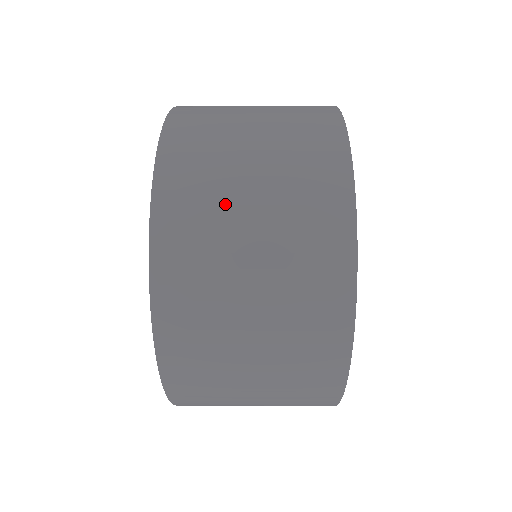
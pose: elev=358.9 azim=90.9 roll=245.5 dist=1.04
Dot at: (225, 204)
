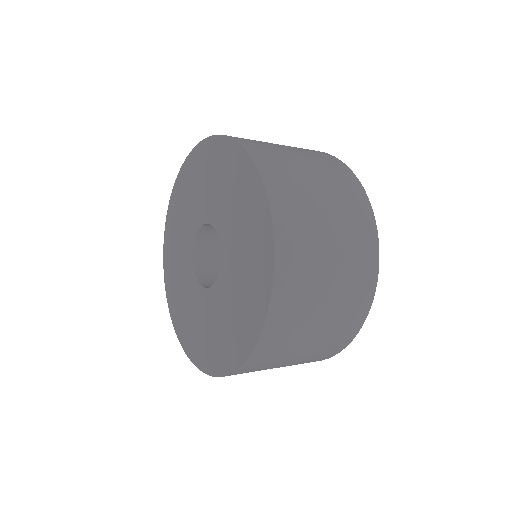
Dot at: (302, 332)
